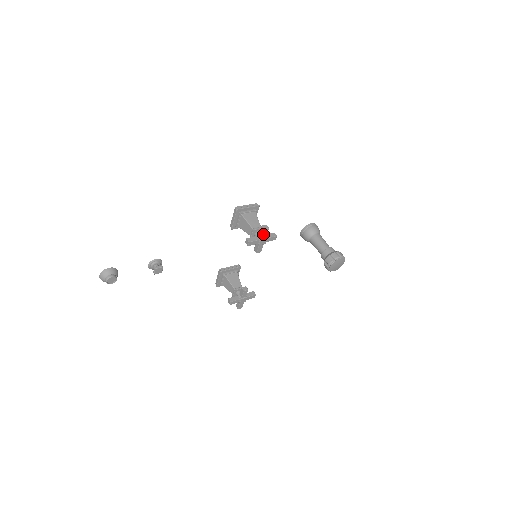
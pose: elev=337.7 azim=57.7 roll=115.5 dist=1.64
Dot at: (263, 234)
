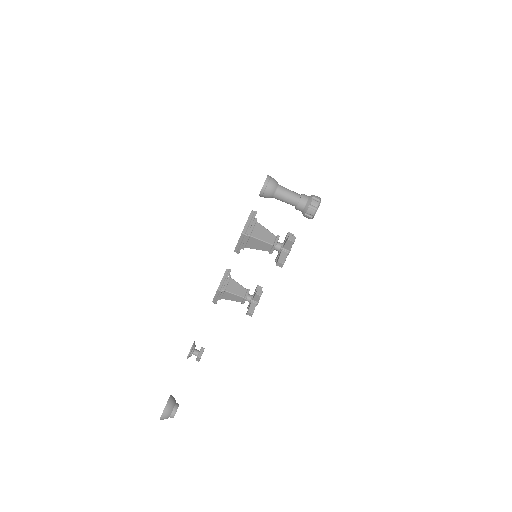
Dot at: (291, 246)
